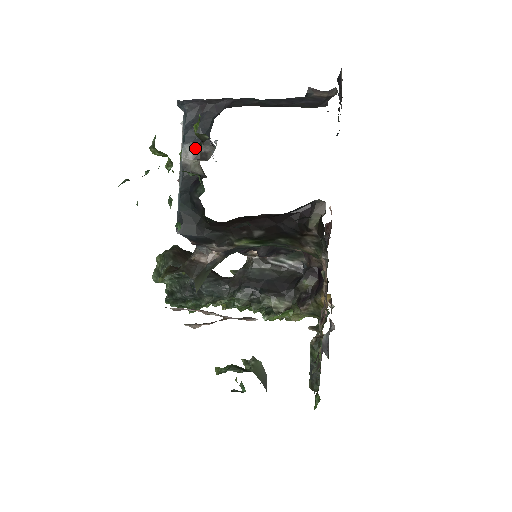
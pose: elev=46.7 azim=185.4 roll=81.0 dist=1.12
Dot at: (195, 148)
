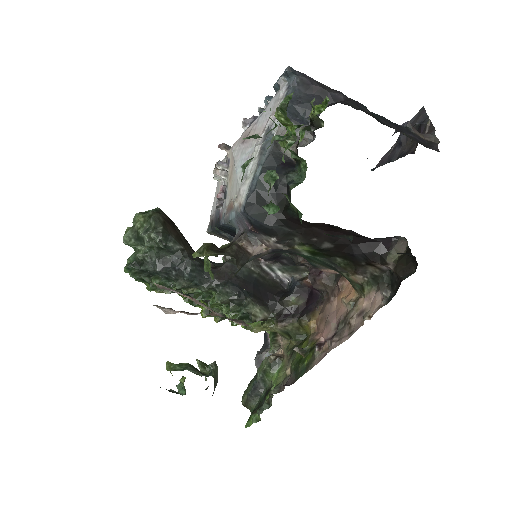
Dot at: occluded
